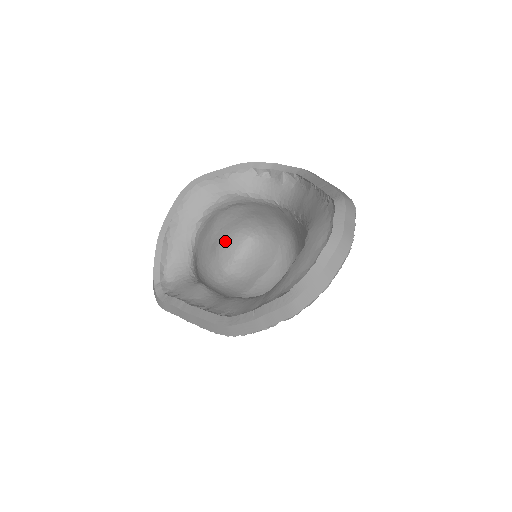
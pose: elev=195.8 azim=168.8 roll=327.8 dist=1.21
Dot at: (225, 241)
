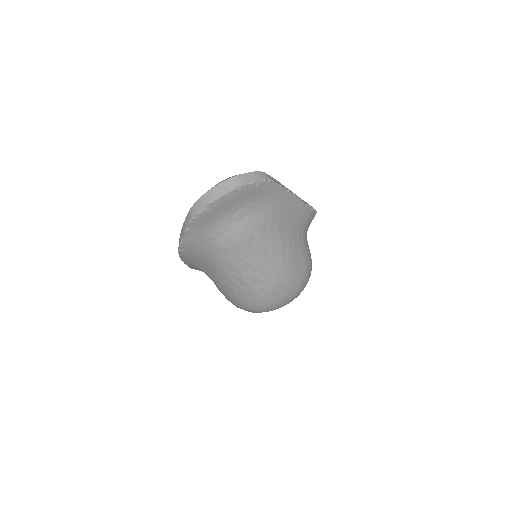
Dot at: occluded
